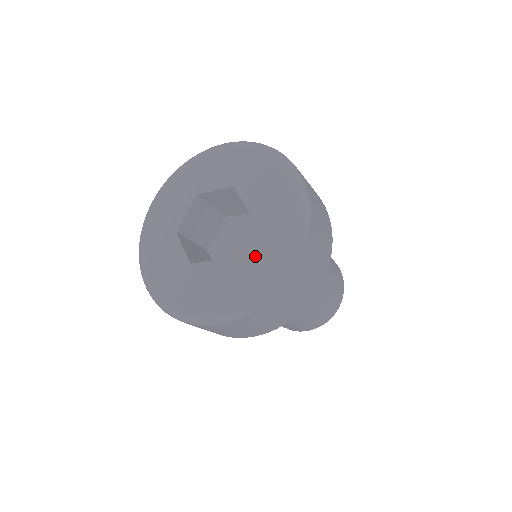
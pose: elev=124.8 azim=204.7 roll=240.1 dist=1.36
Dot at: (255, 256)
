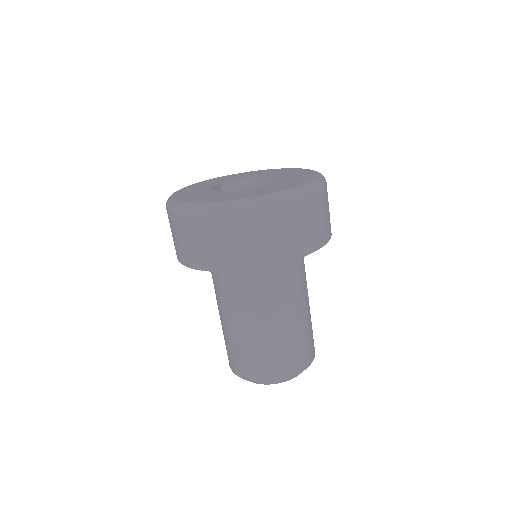
Dot at: (294, 179)
